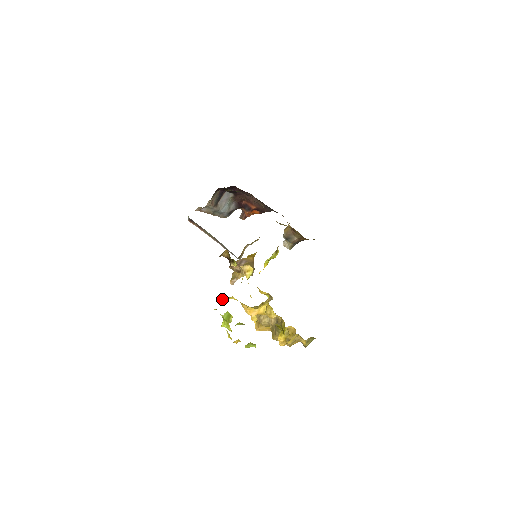
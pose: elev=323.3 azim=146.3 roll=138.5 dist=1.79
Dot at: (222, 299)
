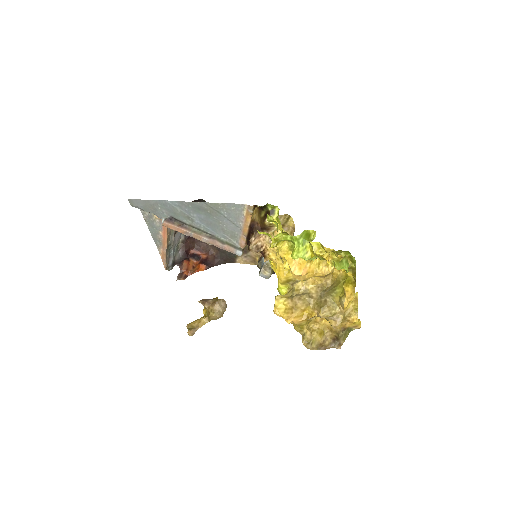
Dot at: (272, 245)
